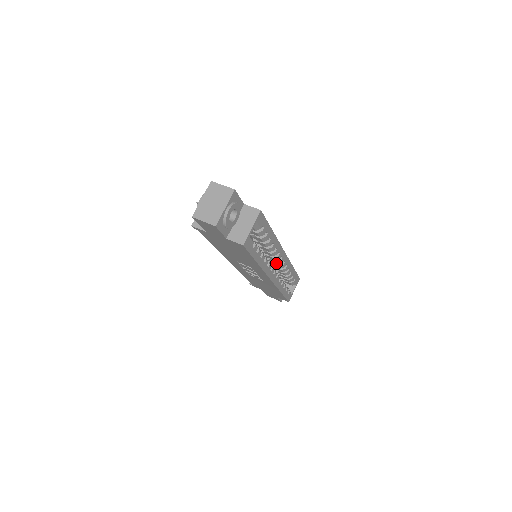
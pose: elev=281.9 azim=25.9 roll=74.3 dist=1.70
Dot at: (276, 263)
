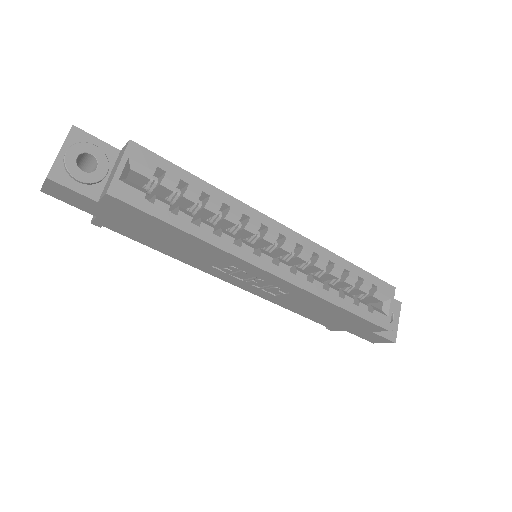
Dot at: (285, 251)
